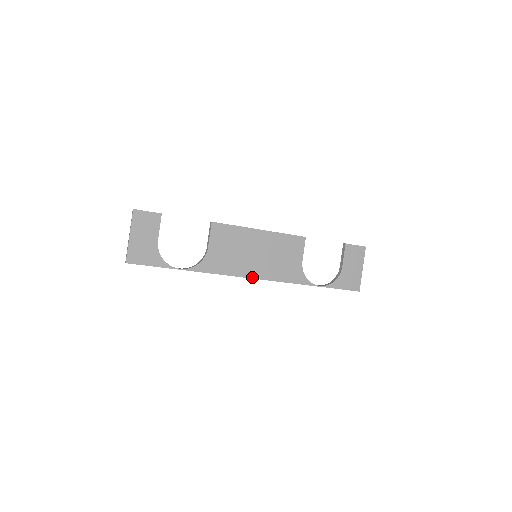
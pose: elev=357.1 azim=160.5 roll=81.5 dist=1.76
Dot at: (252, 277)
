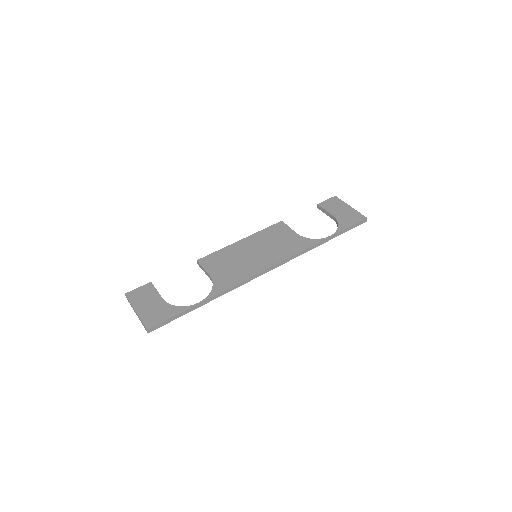
Dot at: (267, 268)
